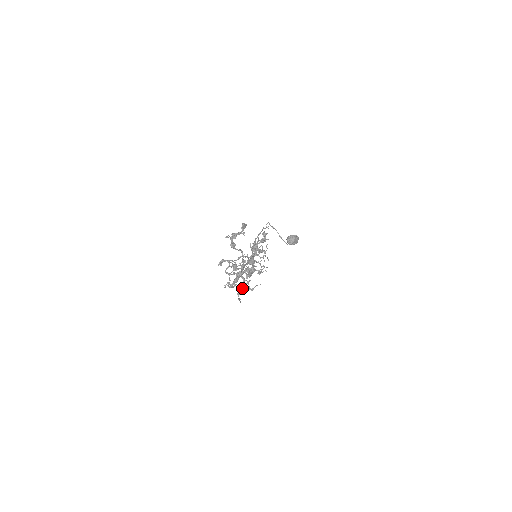
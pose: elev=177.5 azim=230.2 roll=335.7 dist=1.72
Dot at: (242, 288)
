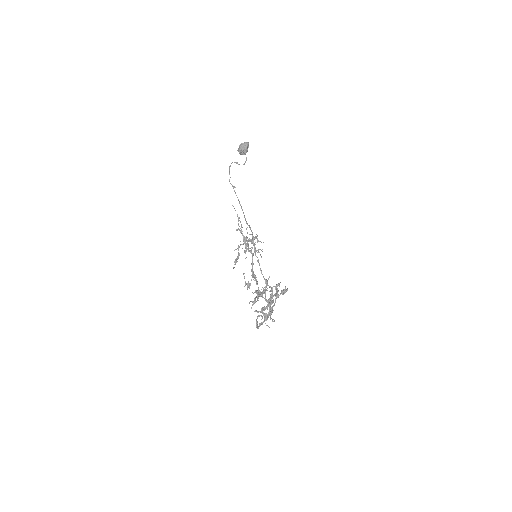
Dot at: occluded
